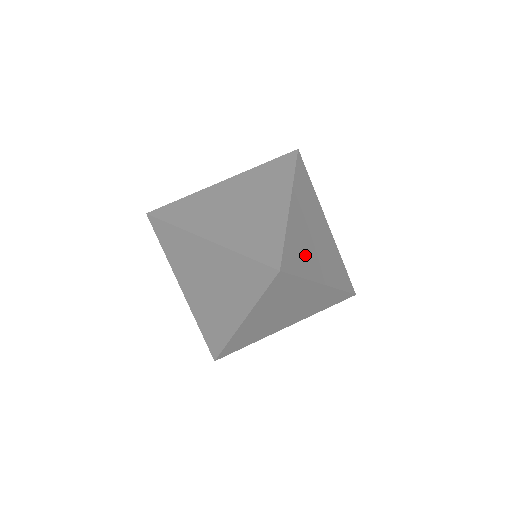
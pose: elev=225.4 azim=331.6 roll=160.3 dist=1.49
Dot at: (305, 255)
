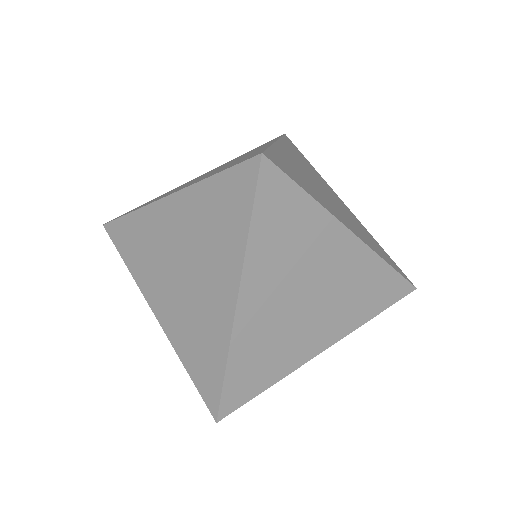
Dot at: (276, 352)
